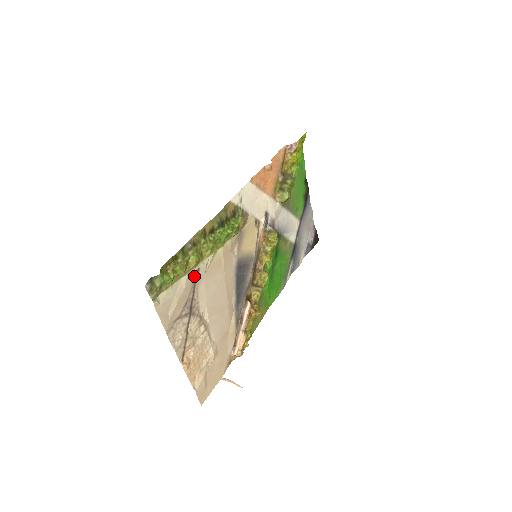
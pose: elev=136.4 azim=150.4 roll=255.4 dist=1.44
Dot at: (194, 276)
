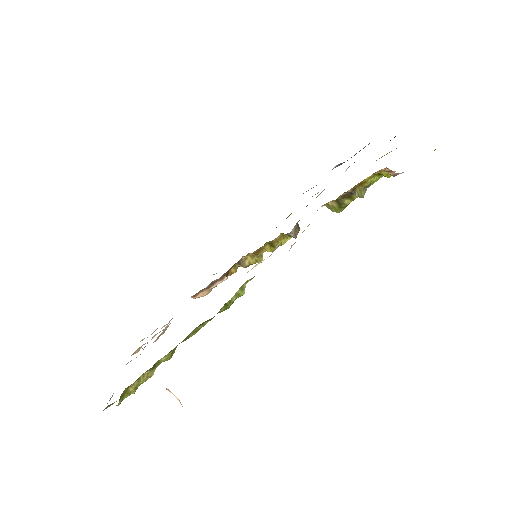
Dot at: occluded
